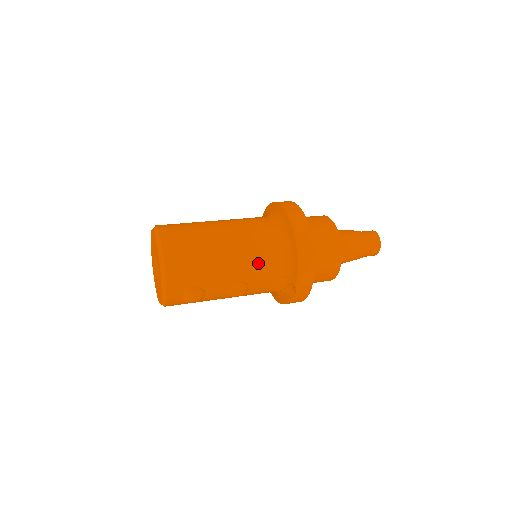
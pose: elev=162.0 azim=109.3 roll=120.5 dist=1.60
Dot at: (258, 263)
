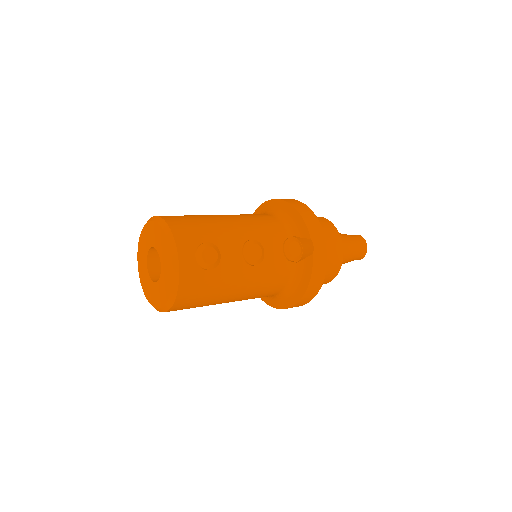
Dot at: (261, 225)
